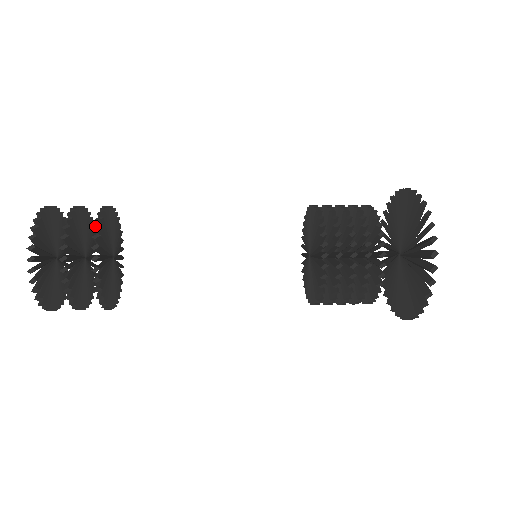
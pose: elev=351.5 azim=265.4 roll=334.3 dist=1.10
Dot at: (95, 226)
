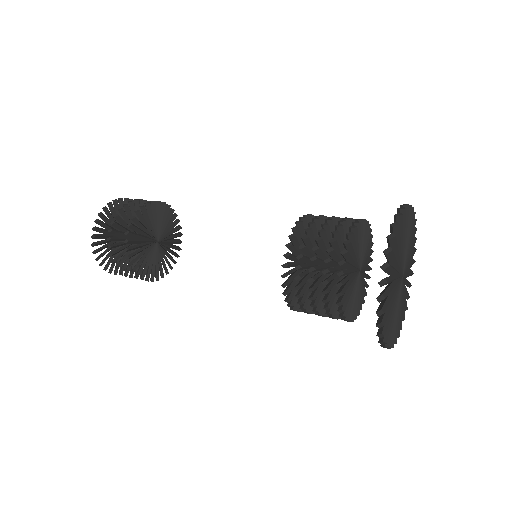
Dot at: (124, 249)
